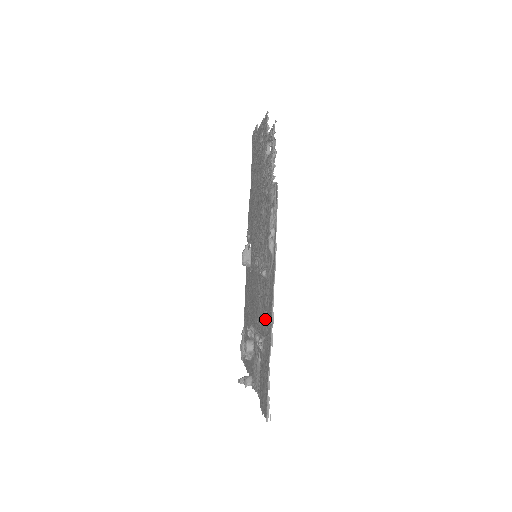
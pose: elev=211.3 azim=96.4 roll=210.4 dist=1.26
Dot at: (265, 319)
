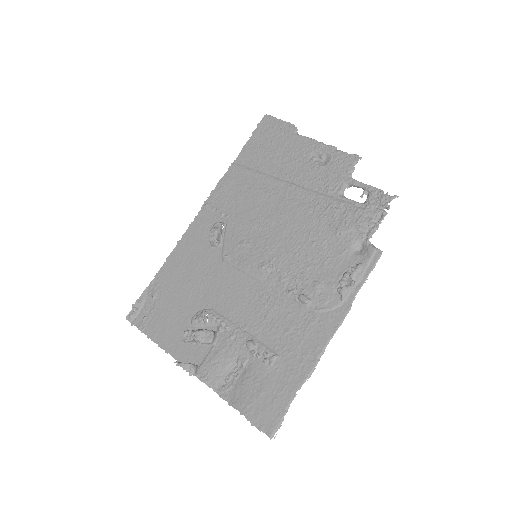
Dot at: (289, 341)
